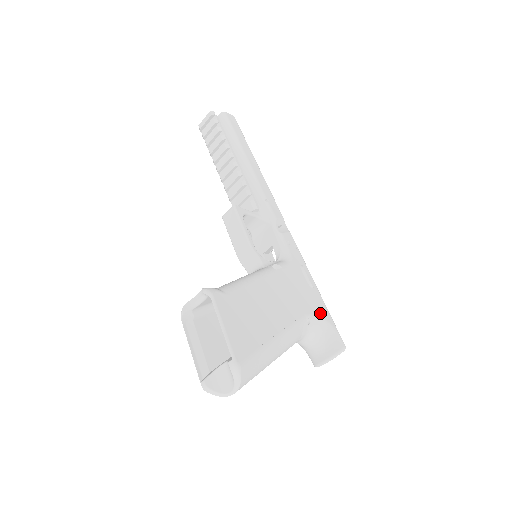
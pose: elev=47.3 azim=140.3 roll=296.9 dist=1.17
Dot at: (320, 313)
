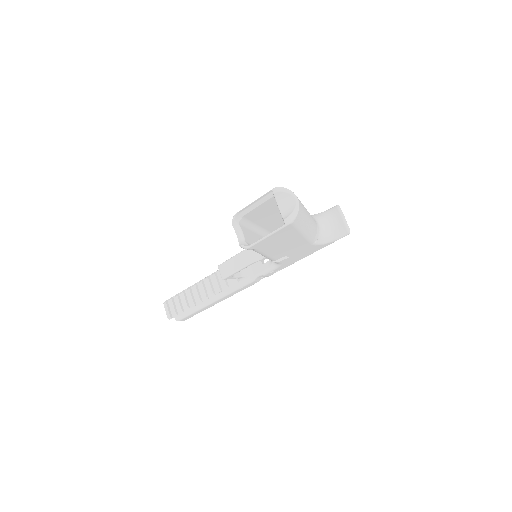
Dot at: occluded
